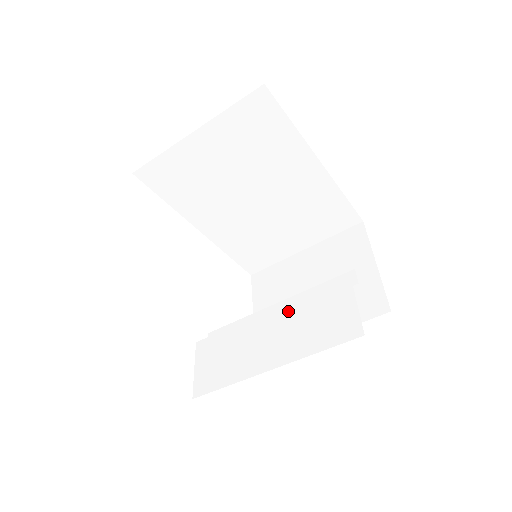
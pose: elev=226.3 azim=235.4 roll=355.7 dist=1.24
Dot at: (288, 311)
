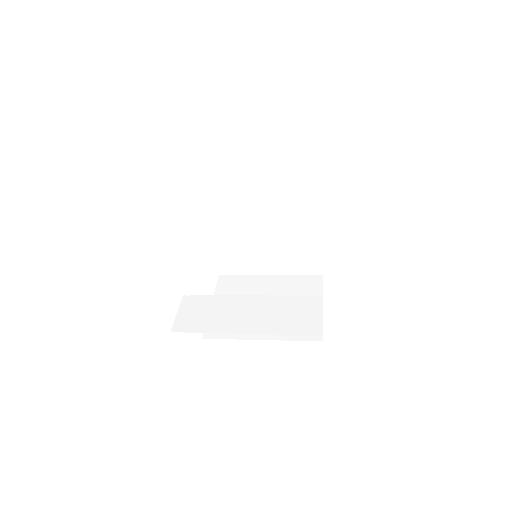
Dot at: (269, 302)
